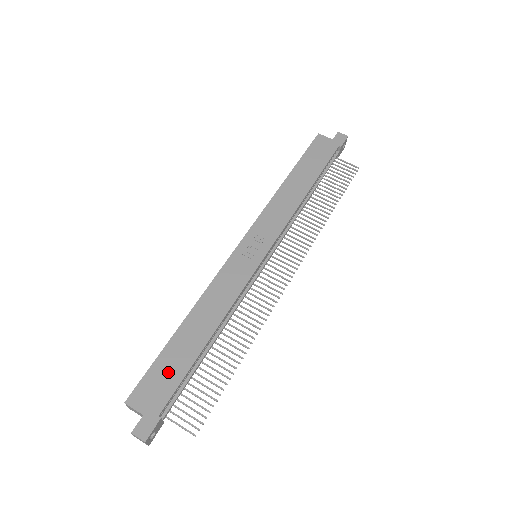
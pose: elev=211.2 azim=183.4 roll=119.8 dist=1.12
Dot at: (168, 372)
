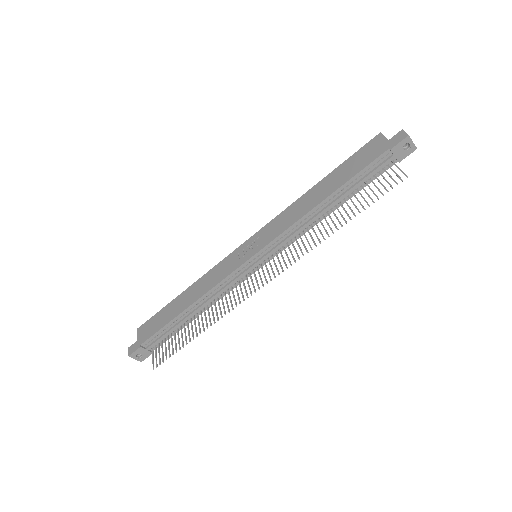
Dot at: (159, 321)
